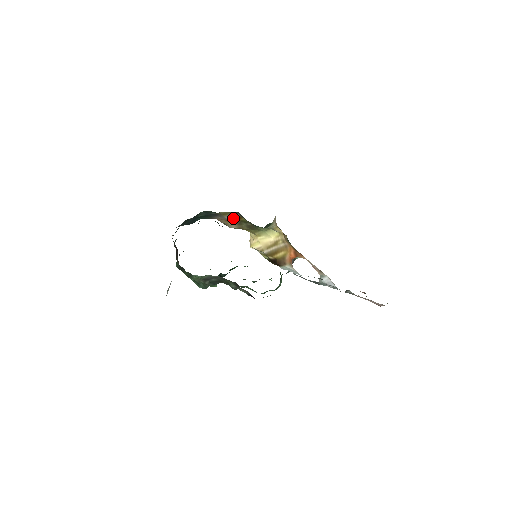
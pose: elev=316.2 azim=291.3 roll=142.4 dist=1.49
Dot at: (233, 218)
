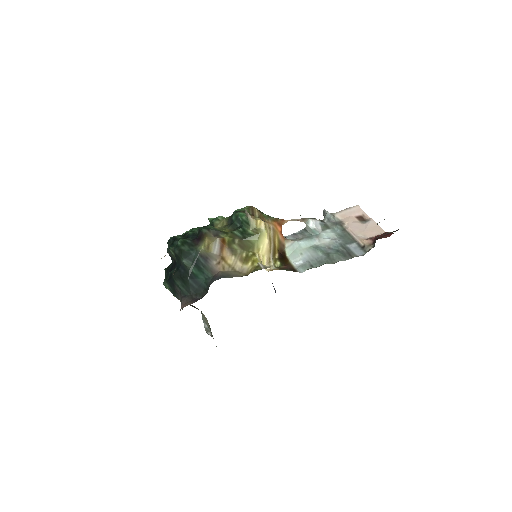
Dot at: (221, 249)
